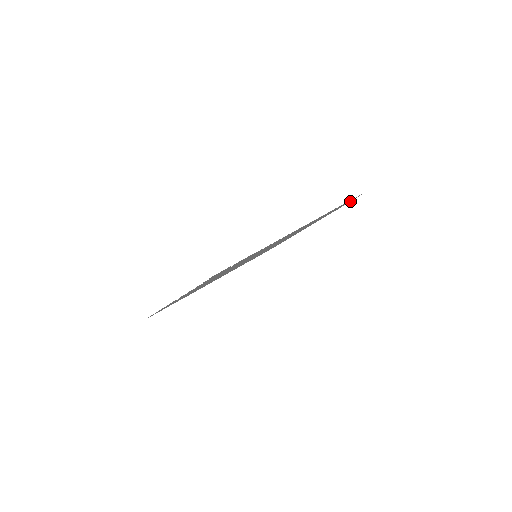
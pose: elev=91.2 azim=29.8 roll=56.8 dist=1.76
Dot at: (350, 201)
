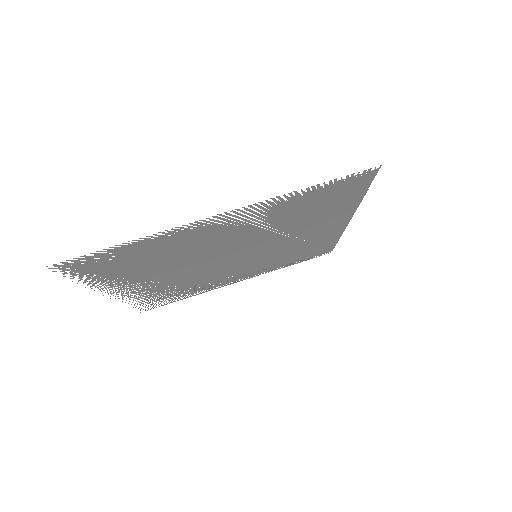
Dot at: (367, 184)
